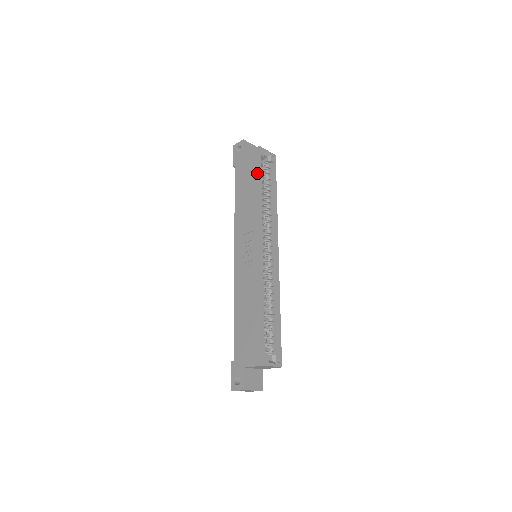
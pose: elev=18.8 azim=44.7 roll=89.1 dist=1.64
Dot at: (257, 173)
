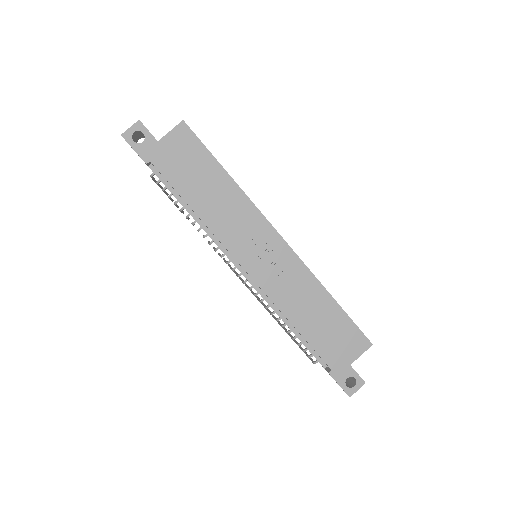
Dot at: (208, 156)
